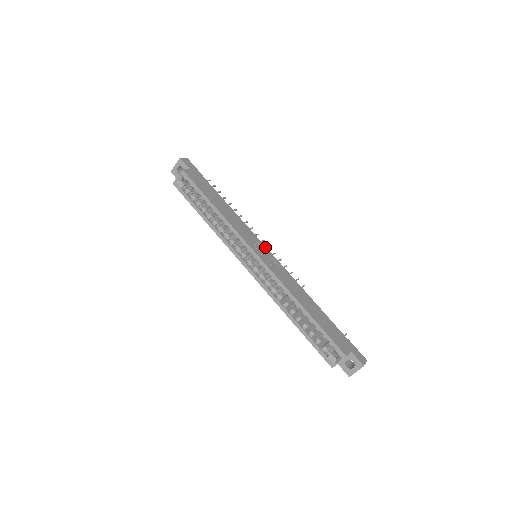
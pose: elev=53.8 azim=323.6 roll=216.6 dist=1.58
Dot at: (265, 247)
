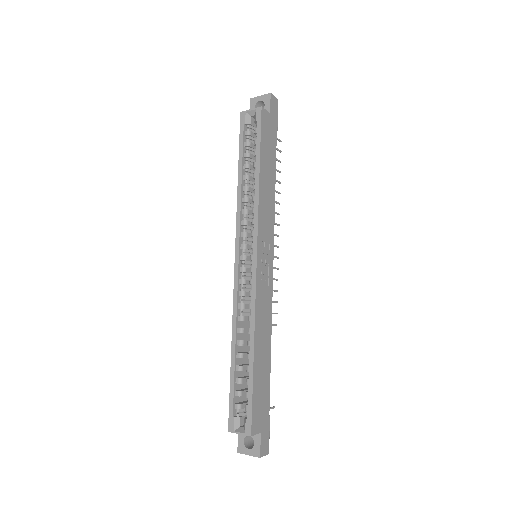
Dot at: (273, 255)
